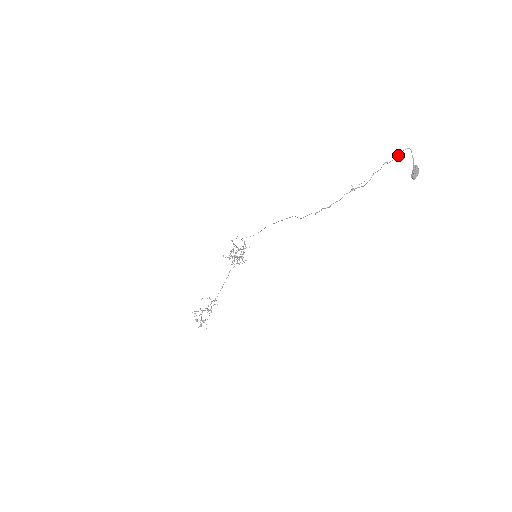
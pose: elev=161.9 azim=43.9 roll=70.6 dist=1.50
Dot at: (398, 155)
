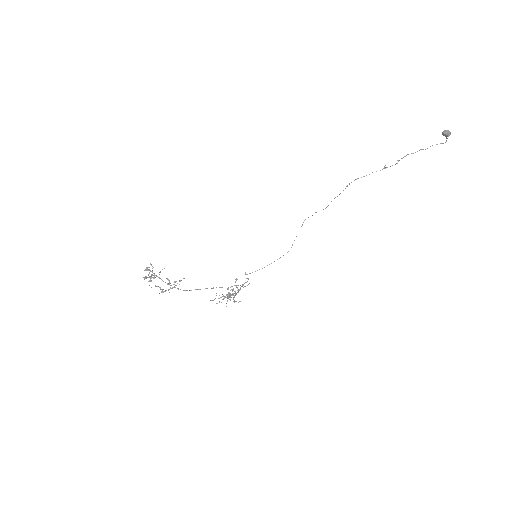
Dot at: occluded
